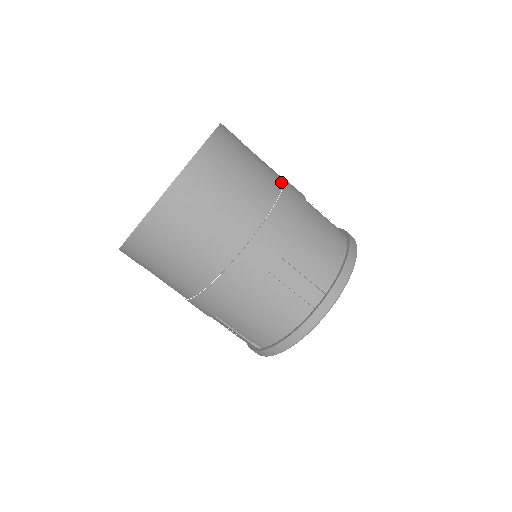
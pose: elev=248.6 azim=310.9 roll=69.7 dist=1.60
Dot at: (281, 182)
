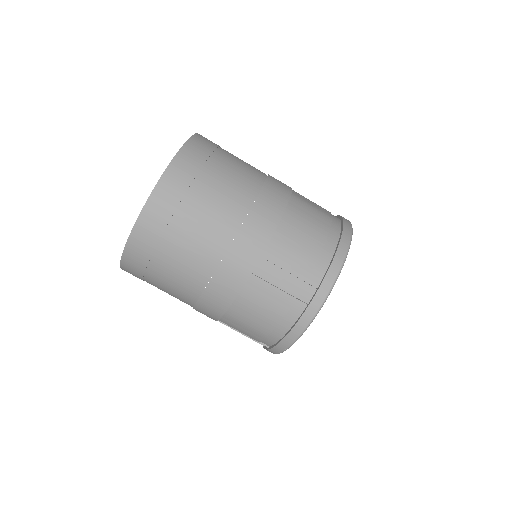
Dot at: (261, 181)
